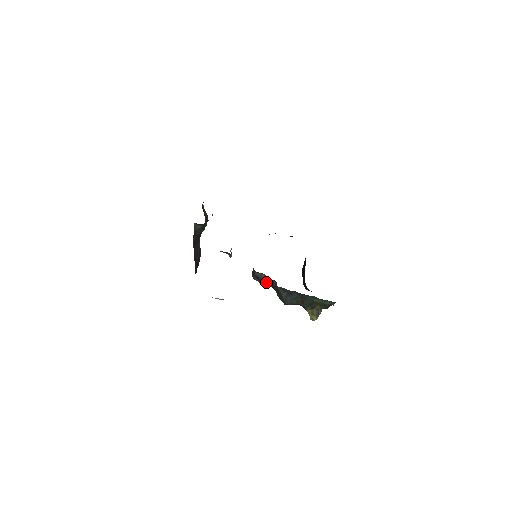
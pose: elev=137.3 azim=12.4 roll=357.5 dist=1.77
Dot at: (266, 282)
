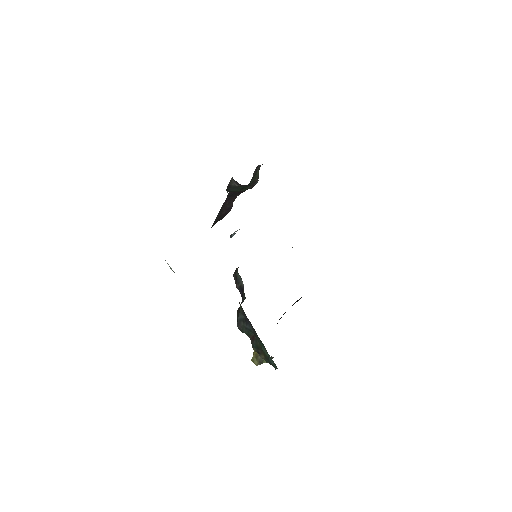
Dot at: (240, 289)
